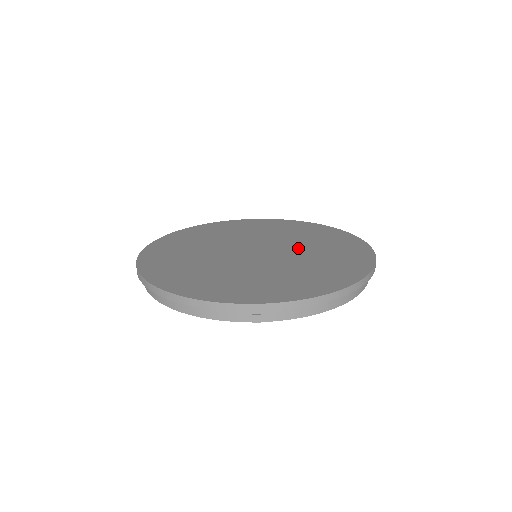
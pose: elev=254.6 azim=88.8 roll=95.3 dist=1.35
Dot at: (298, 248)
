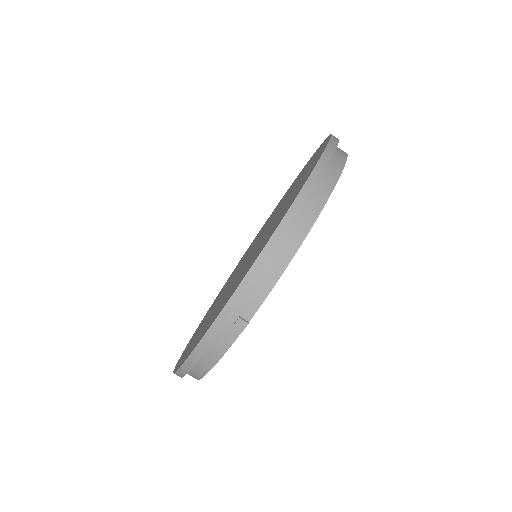
Dot at: (278, 211)
